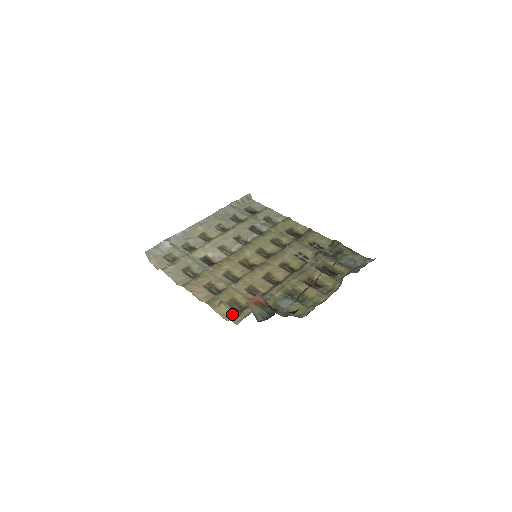
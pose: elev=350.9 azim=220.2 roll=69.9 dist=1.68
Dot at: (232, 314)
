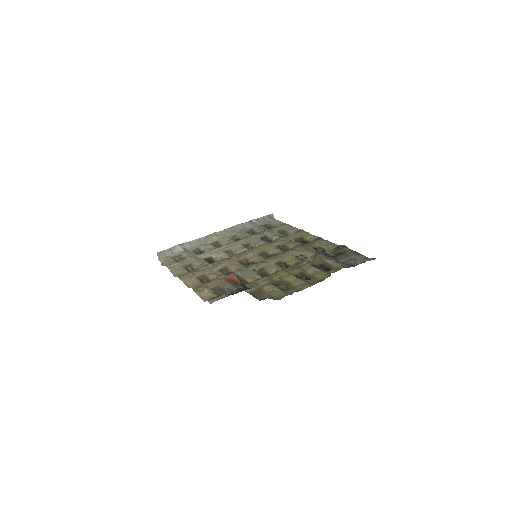
Dot at: (212, 297)
